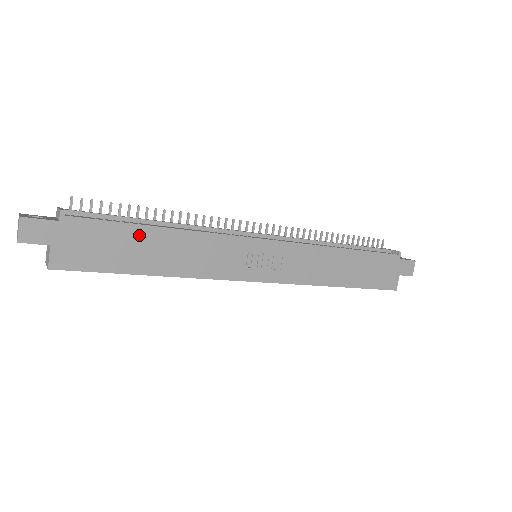
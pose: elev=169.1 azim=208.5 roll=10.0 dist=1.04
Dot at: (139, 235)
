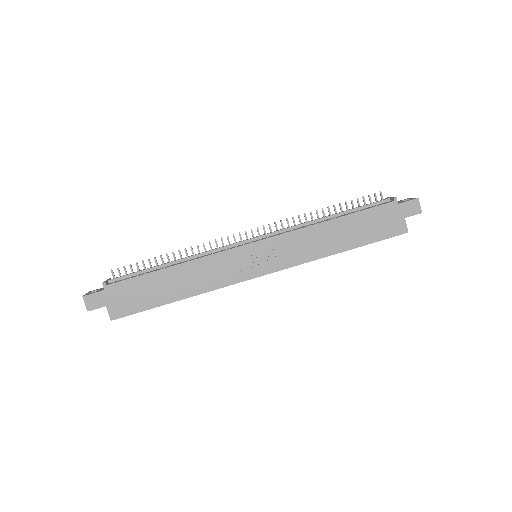
Dot at: (156, 278)
